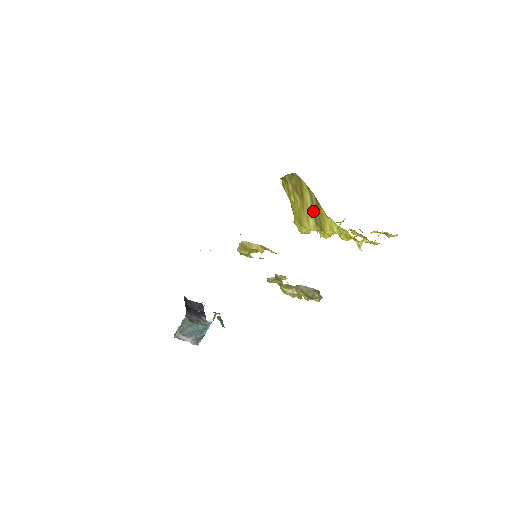
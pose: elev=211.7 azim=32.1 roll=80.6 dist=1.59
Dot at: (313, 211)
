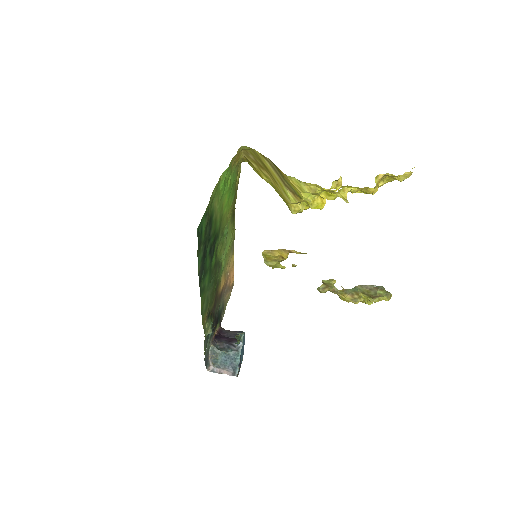
Dot at: (281, 180)
